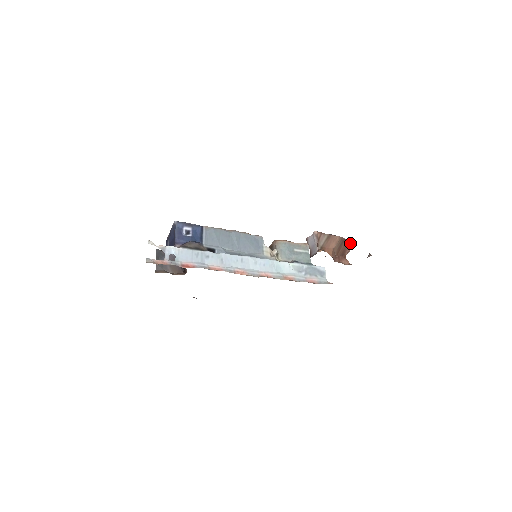
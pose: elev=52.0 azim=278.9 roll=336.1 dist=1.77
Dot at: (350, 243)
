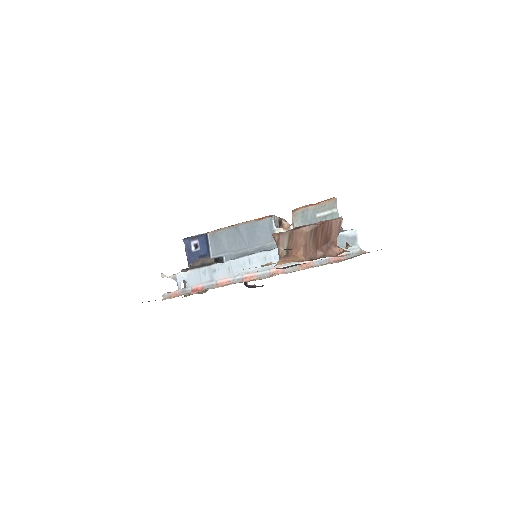
Dot at: (330, 225)
